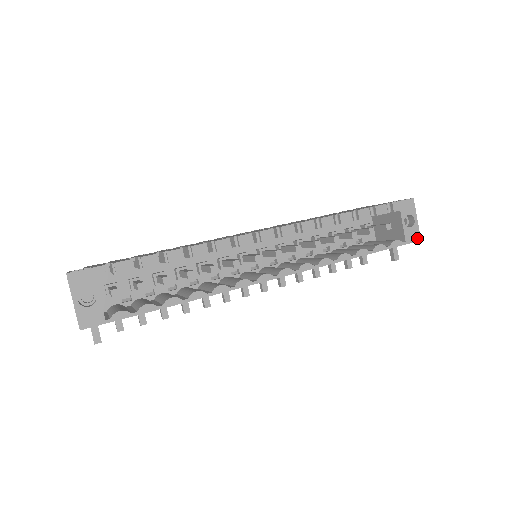
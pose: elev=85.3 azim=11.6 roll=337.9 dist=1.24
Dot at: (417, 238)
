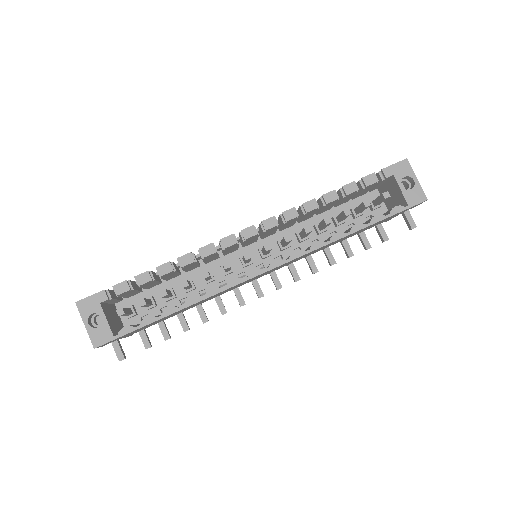
Dot at: (422, 198)
